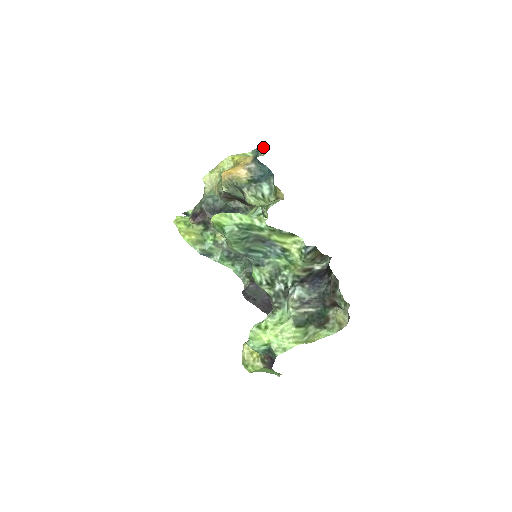
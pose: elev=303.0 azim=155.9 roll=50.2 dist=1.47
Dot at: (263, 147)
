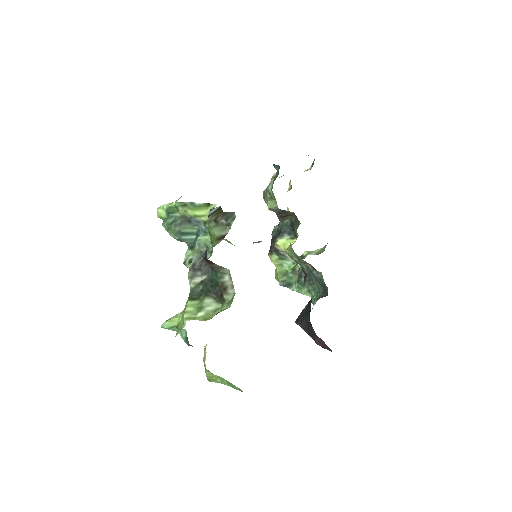
Dot at: occluded
